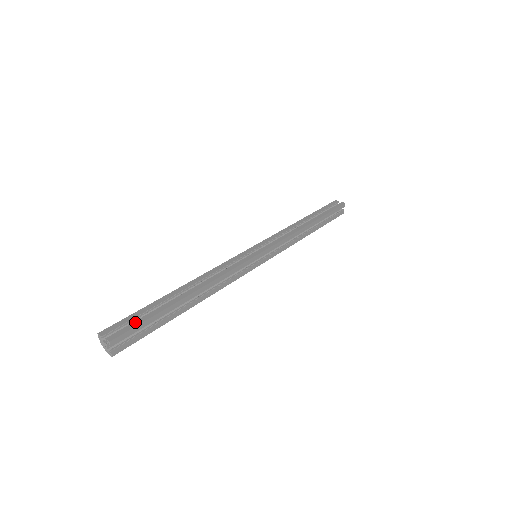
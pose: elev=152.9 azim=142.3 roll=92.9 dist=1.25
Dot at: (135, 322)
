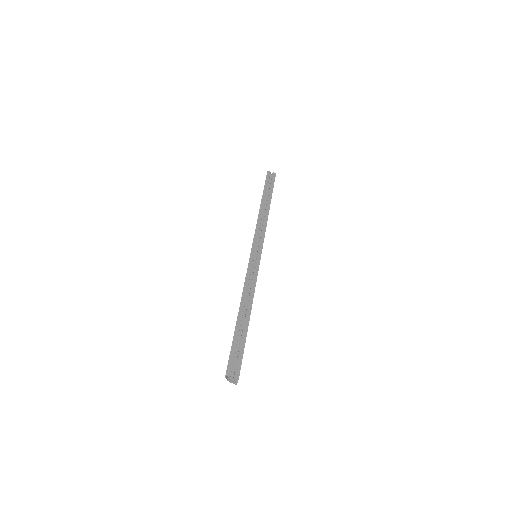
Dot at: (239, 355)
